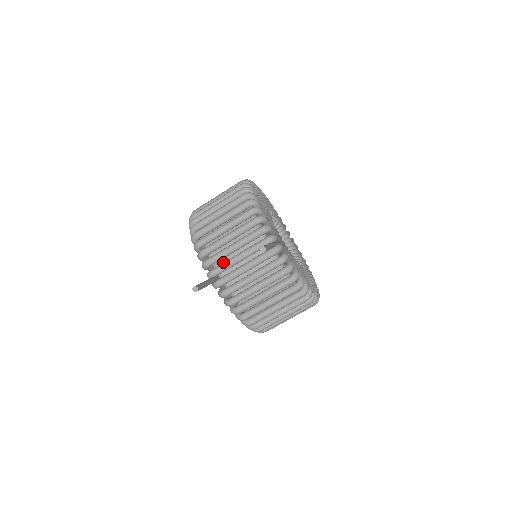
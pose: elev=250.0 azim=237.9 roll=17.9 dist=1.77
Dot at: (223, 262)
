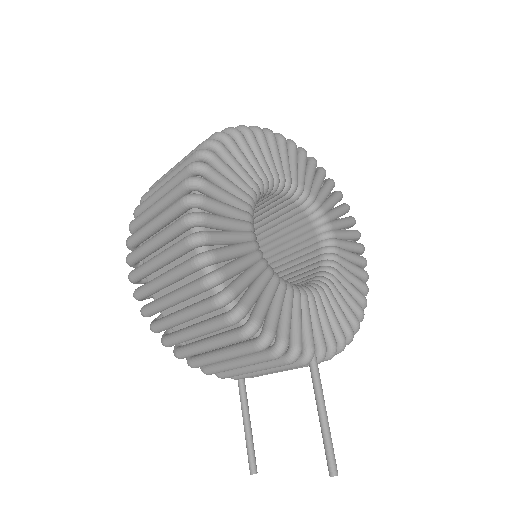
Dot at: occluded
